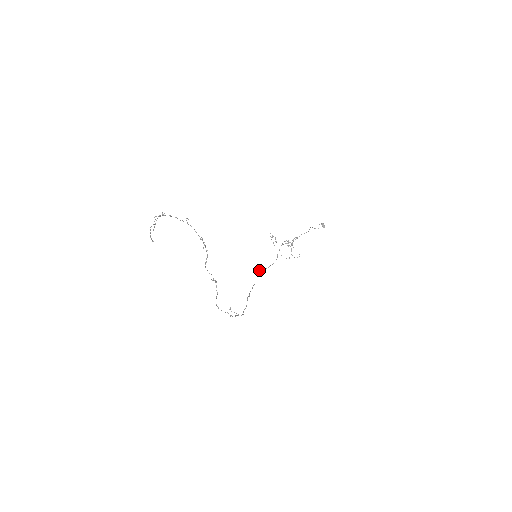
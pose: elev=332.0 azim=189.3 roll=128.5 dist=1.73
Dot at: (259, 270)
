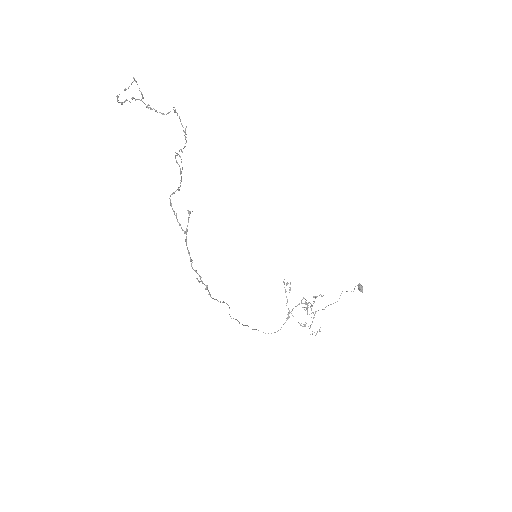
Dot at: occluded
